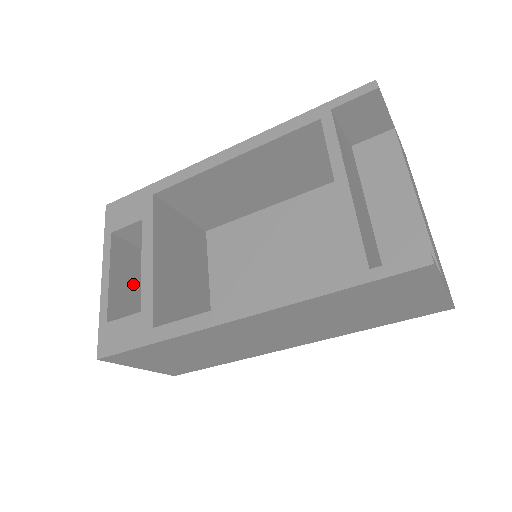
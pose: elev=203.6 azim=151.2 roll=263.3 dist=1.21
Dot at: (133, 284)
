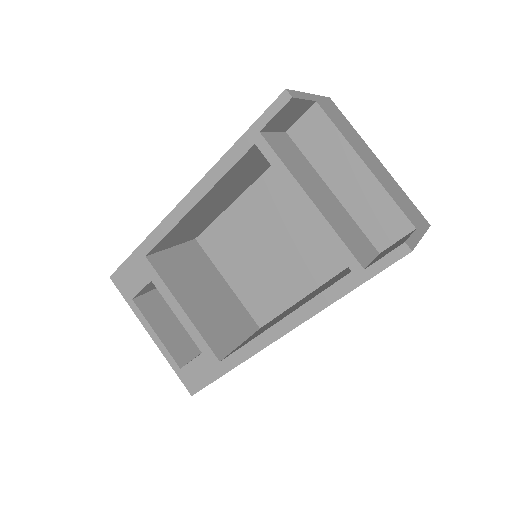
Dot at: (173, 322)
